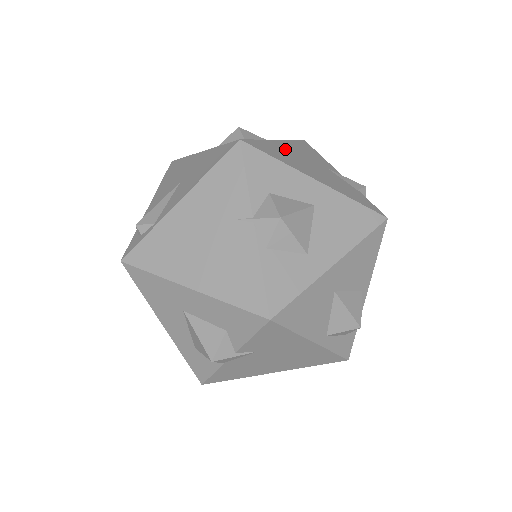
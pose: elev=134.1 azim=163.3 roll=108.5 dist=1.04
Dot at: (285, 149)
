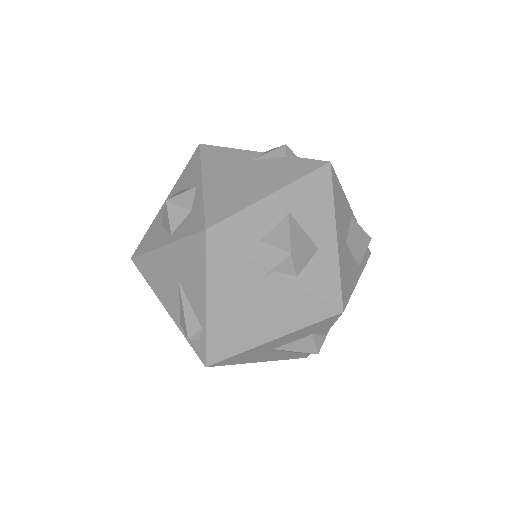
Dot at: (219, 186)
